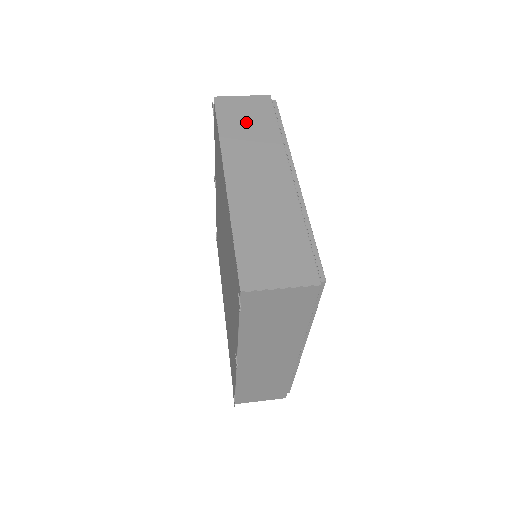
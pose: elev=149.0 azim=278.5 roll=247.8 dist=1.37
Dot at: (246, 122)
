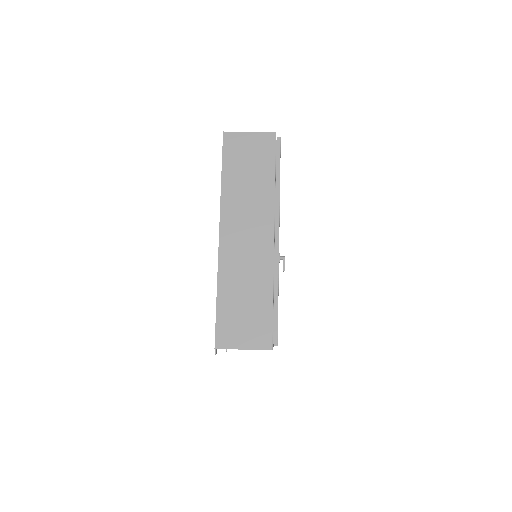
Dot at: (247, 170)
